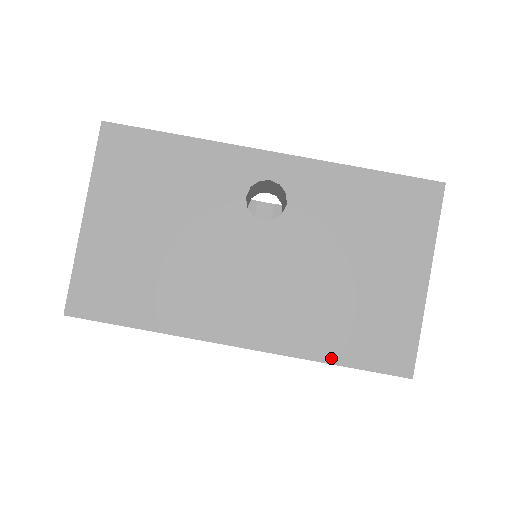
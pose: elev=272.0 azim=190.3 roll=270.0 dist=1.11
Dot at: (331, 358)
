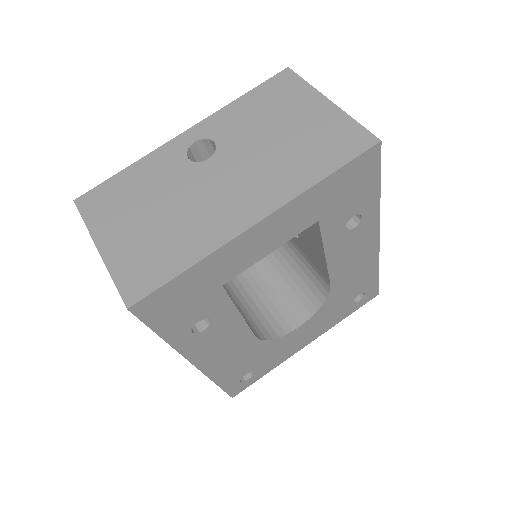
Dot at: (322, 175)
